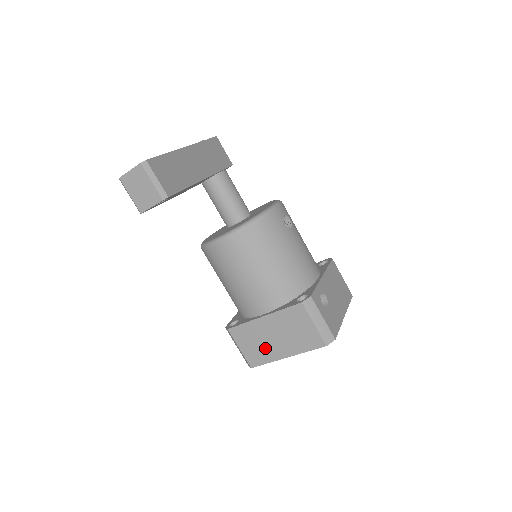
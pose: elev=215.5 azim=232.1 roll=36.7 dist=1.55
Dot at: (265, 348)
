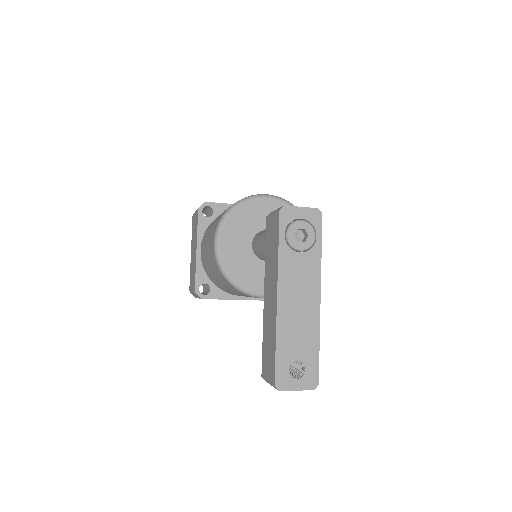
Dot at: occluded
